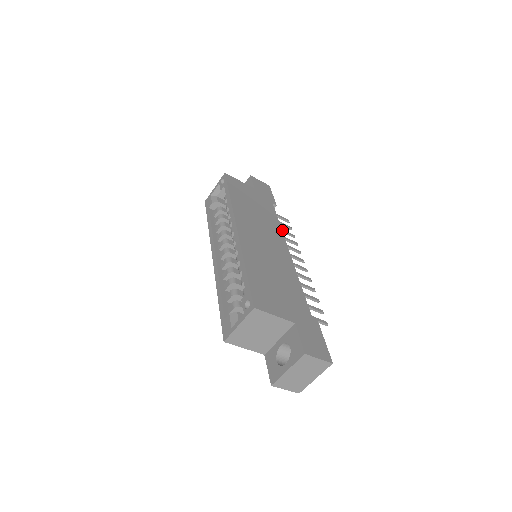
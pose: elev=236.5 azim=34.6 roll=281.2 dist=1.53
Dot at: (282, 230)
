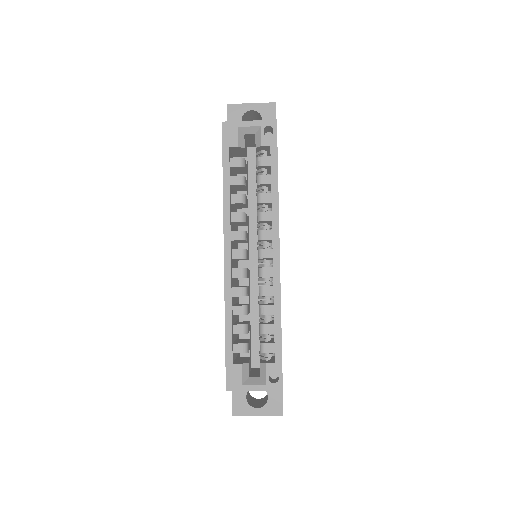
Dot at: occluded
